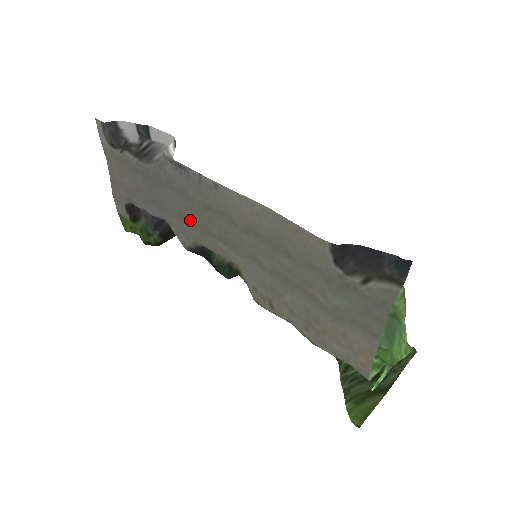
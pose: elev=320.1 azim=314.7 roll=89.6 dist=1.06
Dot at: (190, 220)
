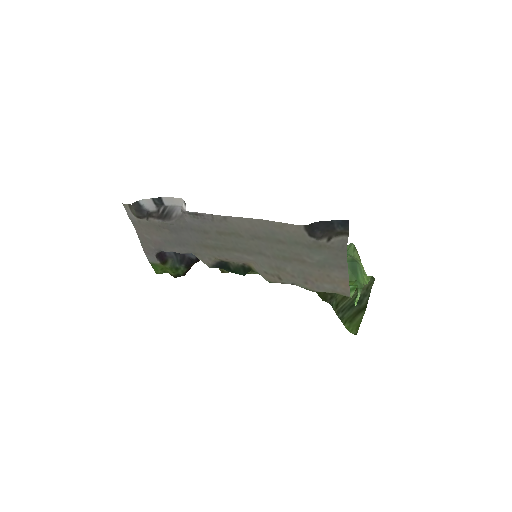
Dot at: (210, 246)
